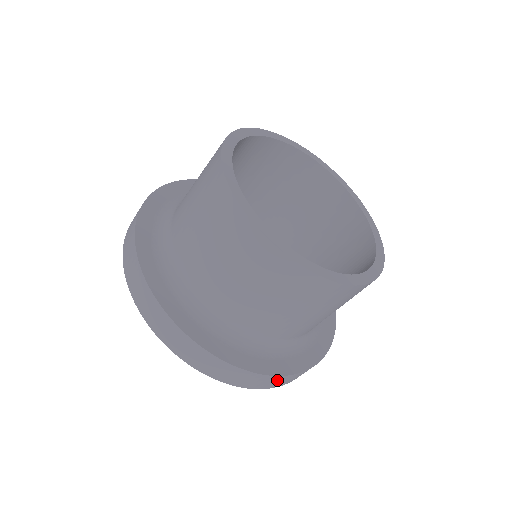
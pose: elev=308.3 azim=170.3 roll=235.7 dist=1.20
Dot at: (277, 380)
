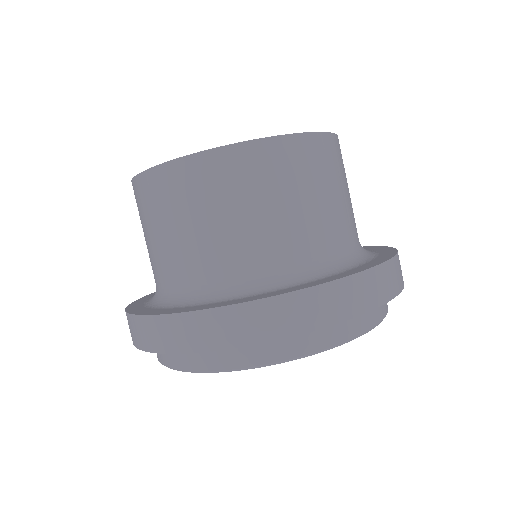
Dot at: (322, 299)
